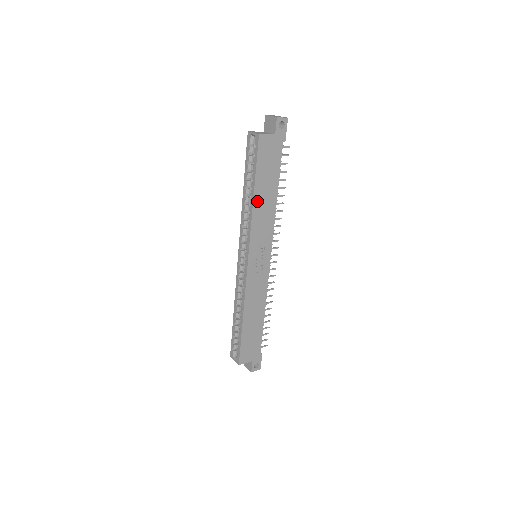
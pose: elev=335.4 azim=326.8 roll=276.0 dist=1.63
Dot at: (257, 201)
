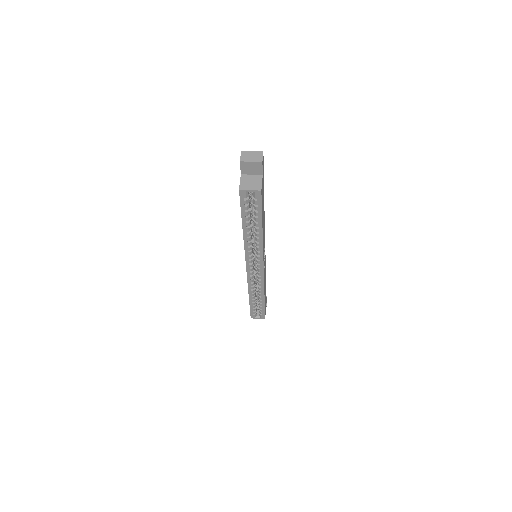
Dot at: occluded
